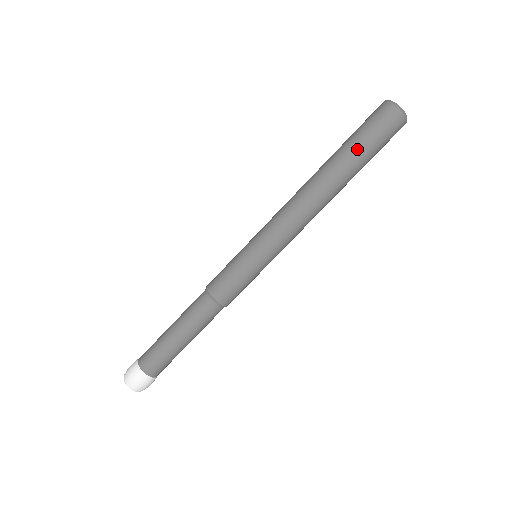
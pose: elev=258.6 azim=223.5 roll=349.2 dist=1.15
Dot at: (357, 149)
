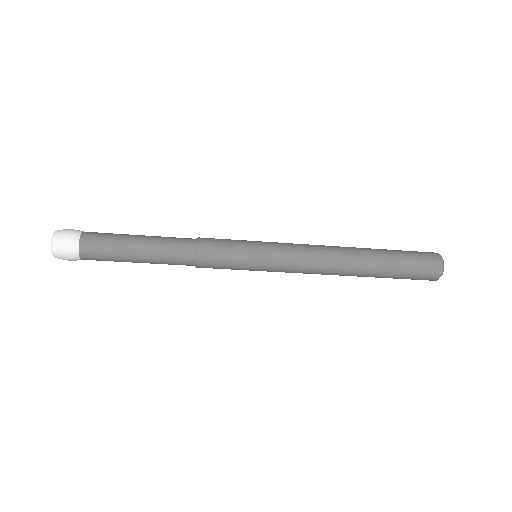
Dot at: (395, 269)
